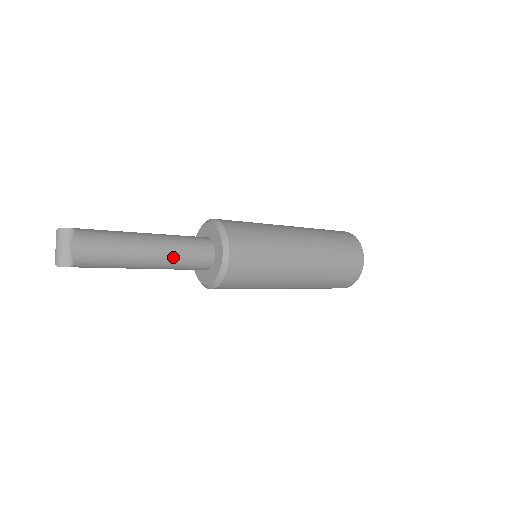
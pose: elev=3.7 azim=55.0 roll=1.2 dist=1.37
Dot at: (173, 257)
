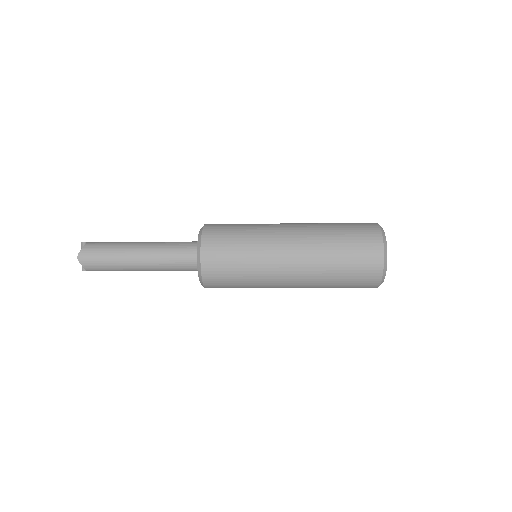
Dot at: (160, 262)
